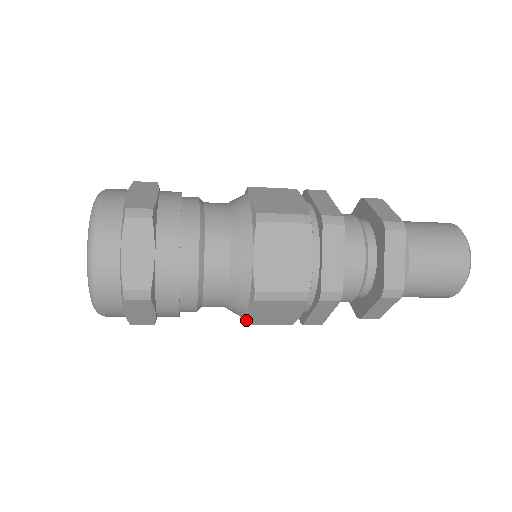
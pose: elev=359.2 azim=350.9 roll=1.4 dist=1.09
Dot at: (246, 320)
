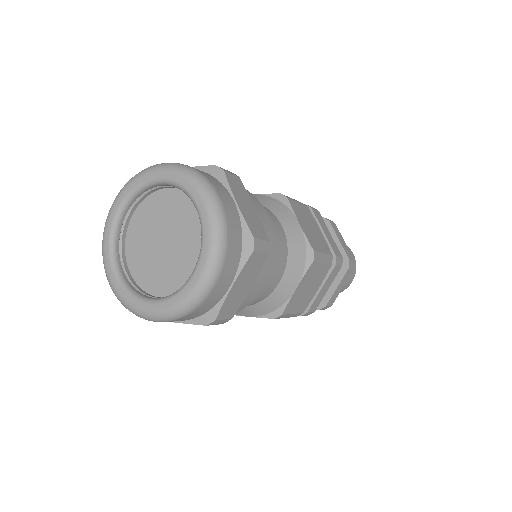
Dot at: (288, 304)
